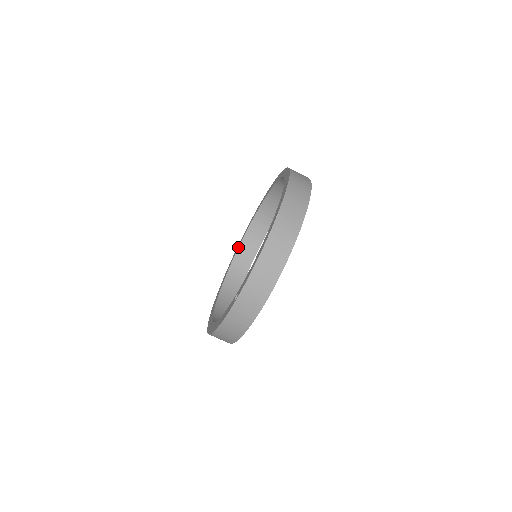
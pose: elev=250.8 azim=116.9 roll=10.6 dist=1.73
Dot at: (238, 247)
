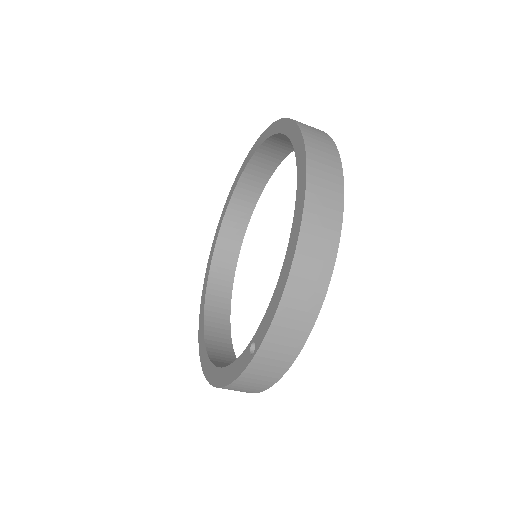
Dot at: (218, 232)
